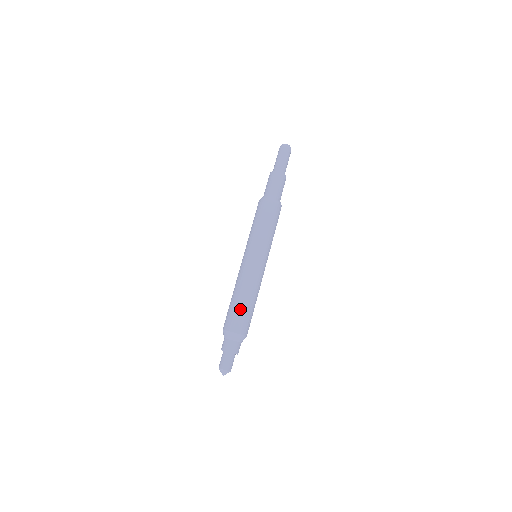
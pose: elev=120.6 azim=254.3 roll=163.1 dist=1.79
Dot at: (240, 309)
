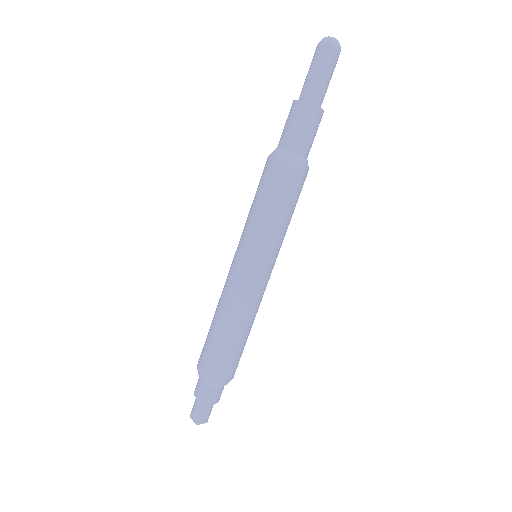
Dot at: (213, 342)
